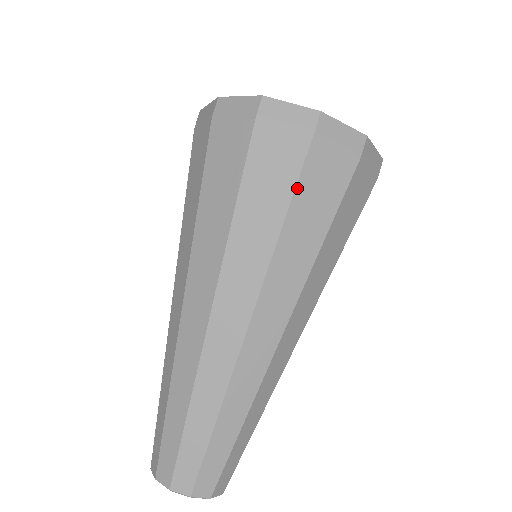
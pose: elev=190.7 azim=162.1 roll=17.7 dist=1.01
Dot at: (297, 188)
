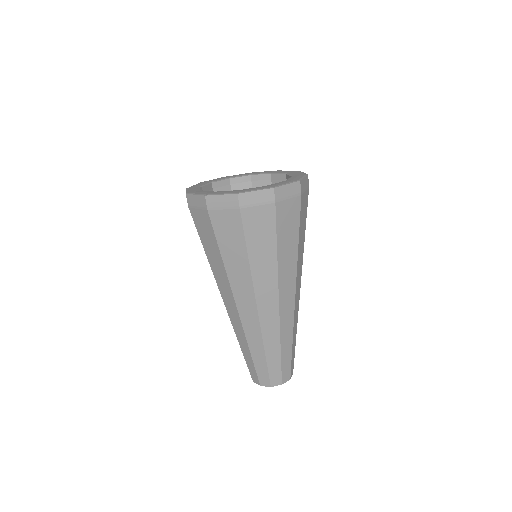
Dot at: (217, 239)
